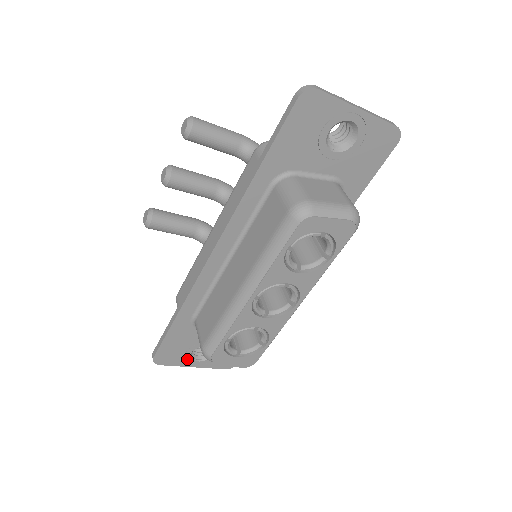
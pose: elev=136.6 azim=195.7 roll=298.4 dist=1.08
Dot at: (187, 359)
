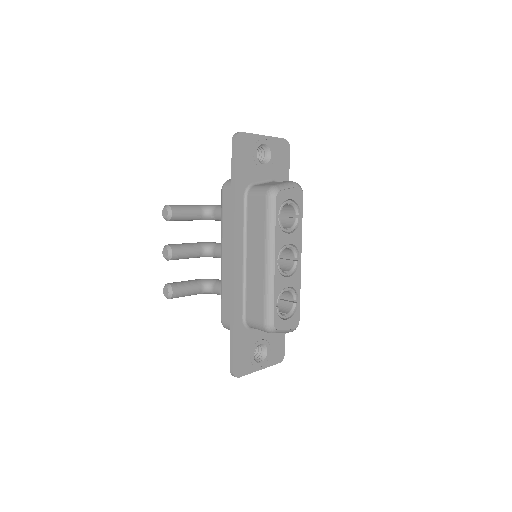
Dot at: (253, 363)
